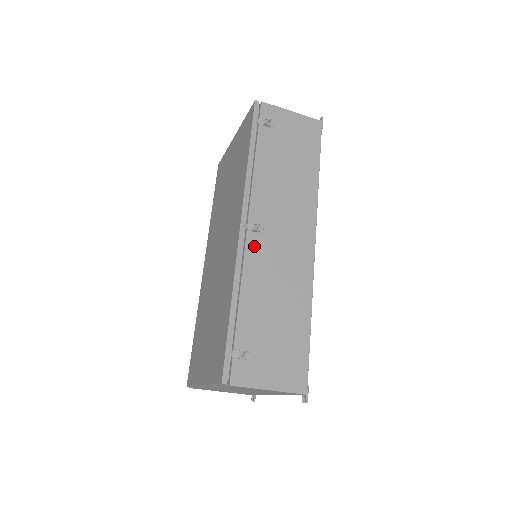
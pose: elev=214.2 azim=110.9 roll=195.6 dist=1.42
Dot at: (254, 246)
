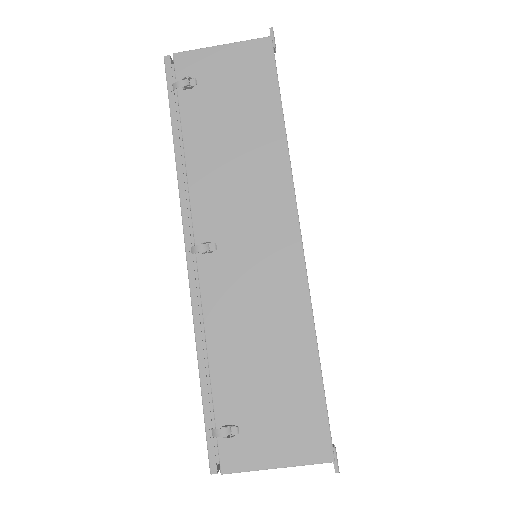
Dot at: (211, 274)
